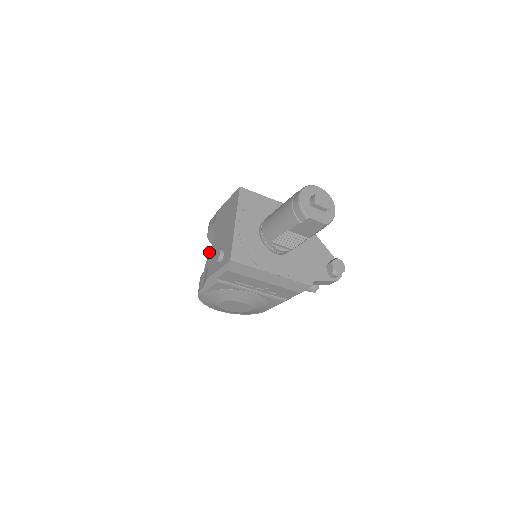
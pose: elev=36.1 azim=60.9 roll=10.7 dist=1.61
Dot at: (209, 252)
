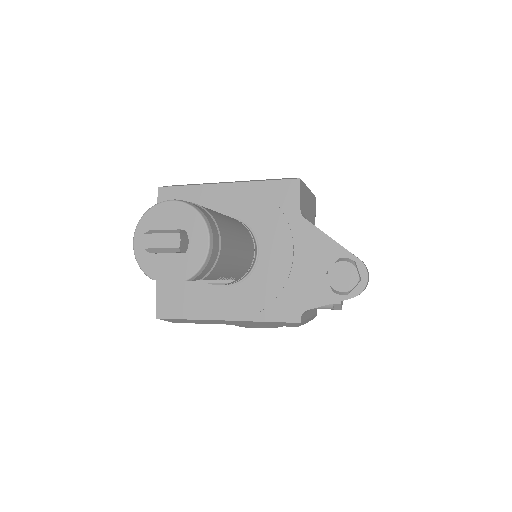
Dot at: occluded
